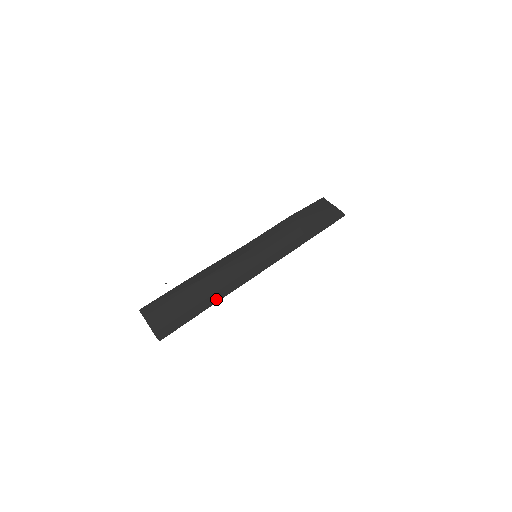
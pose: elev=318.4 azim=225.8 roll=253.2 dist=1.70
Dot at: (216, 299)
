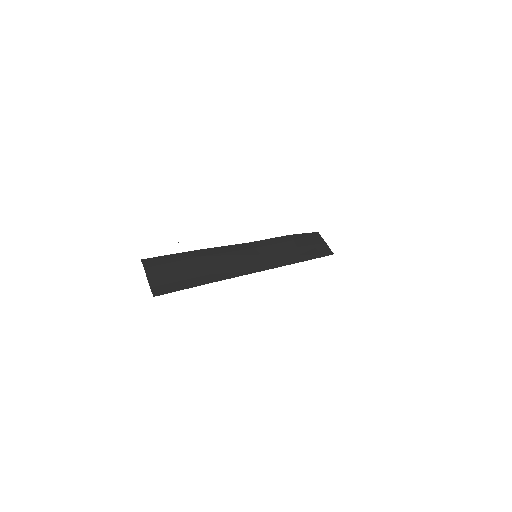
Dot at: (214, 279)
